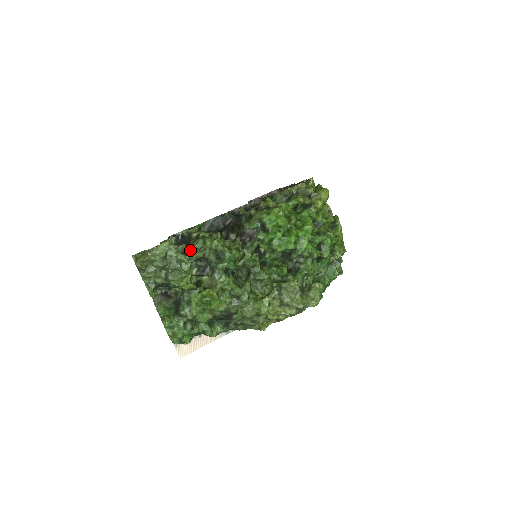
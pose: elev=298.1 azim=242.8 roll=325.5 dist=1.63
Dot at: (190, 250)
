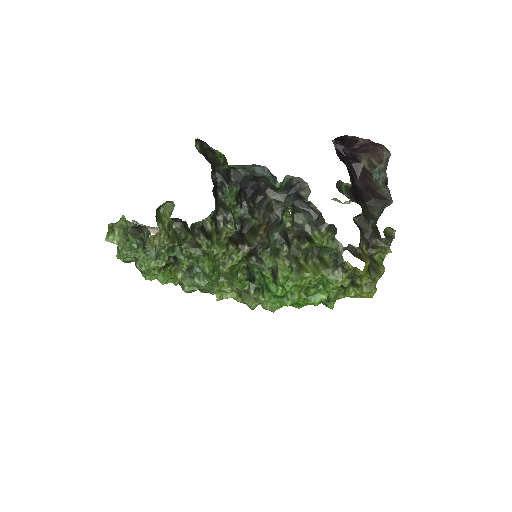
Dot at: (180, 248)
